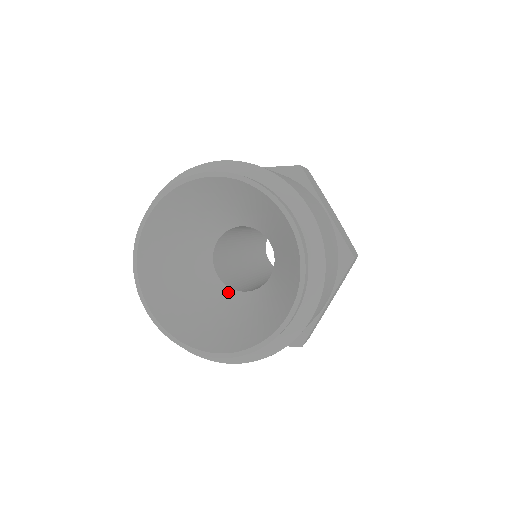
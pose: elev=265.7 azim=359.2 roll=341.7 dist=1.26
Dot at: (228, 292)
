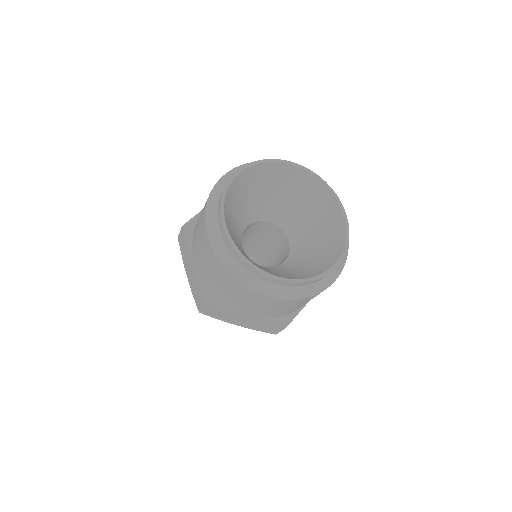
Dot at: (279, 267)
